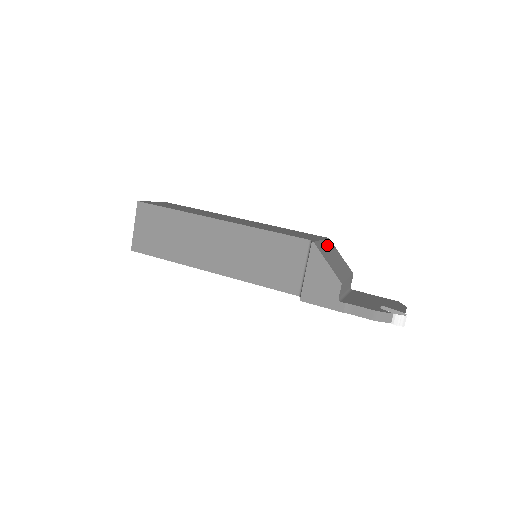
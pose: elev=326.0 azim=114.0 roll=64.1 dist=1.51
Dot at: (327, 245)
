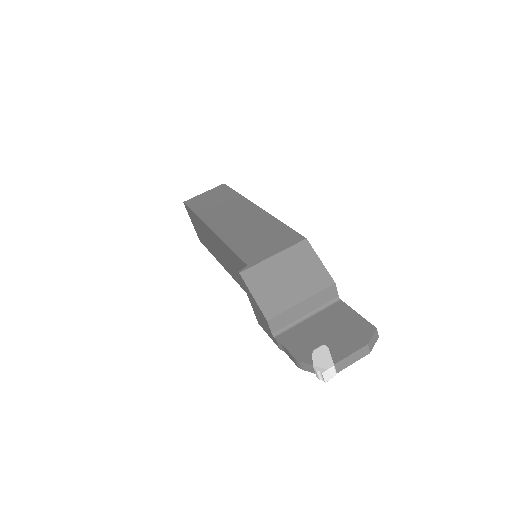
Dot at: (284, 258)
